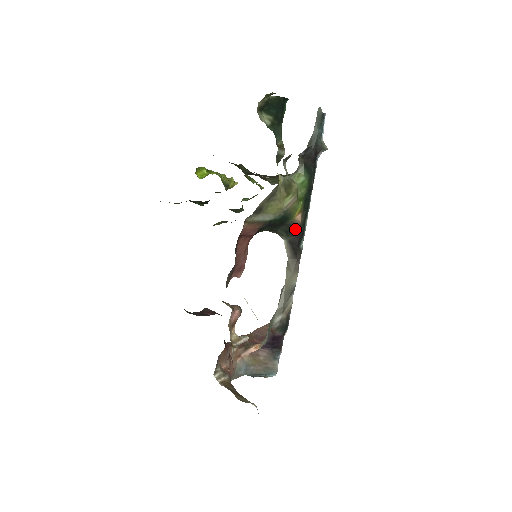
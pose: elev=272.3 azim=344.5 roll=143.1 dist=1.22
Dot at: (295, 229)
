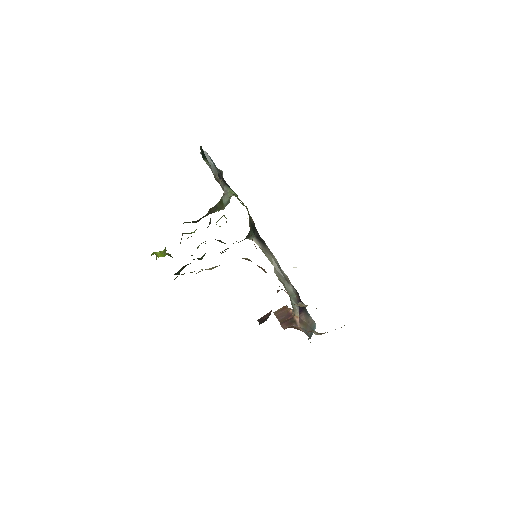
Dot at: (254, 226)
